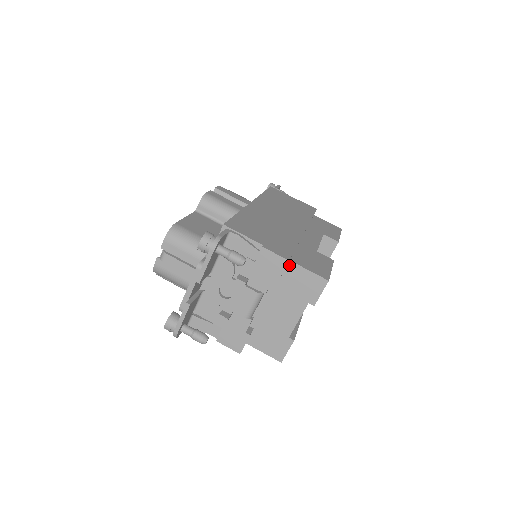
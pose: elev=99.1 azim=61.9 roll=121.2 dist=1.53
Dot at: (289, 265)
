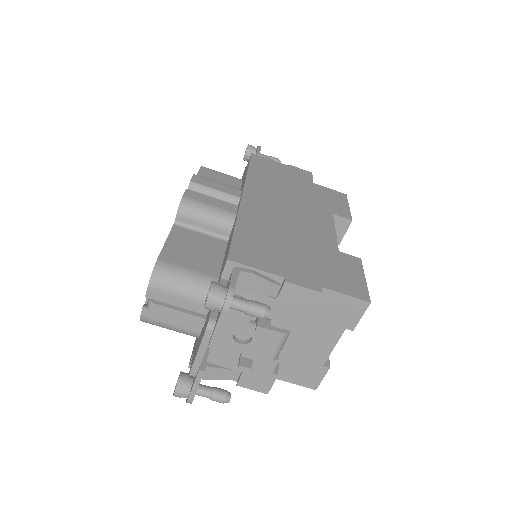
Dot at: occluded
